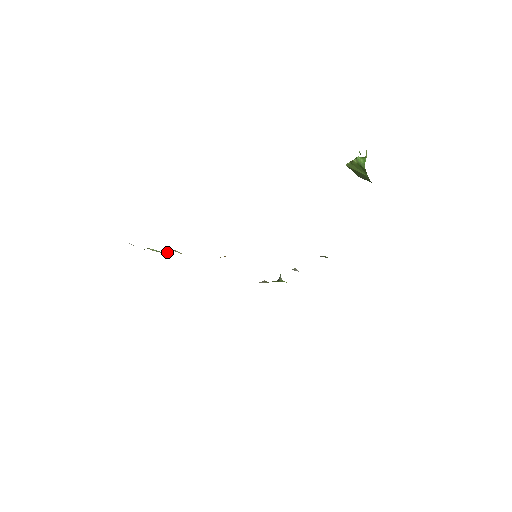
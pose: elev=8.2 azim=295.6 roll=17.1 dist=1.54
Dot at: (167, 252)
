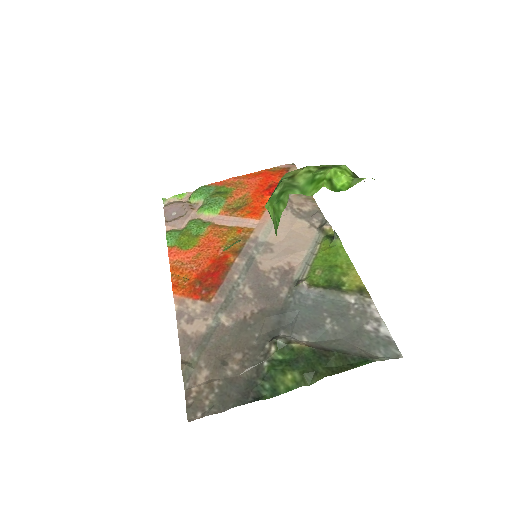
Dot at: (206, 201)
